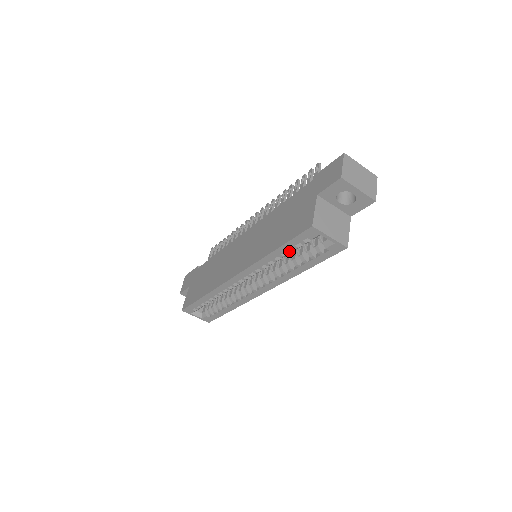
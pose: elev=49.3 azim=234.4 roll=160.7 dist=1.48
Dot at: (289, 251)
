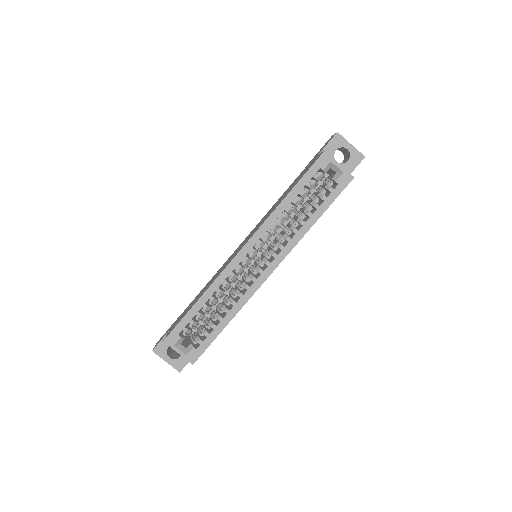
Dot at: occluded
